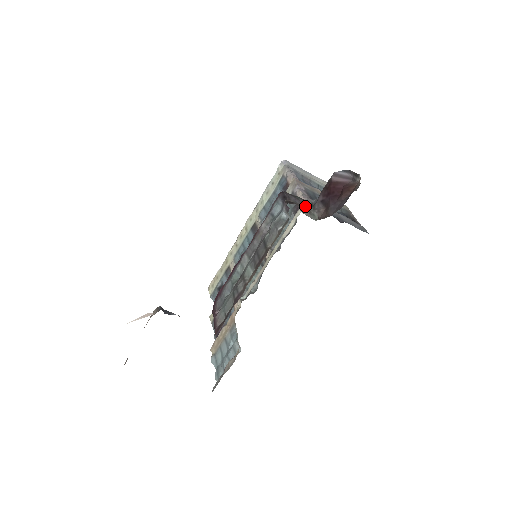
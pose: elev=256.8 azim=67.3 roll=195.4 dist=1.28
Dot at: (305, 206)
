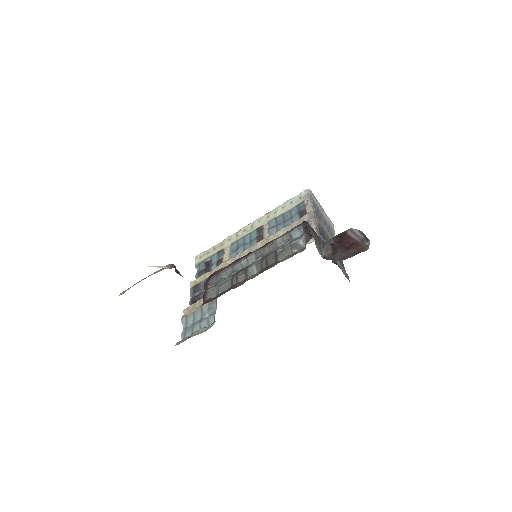
Dot at: occluded
